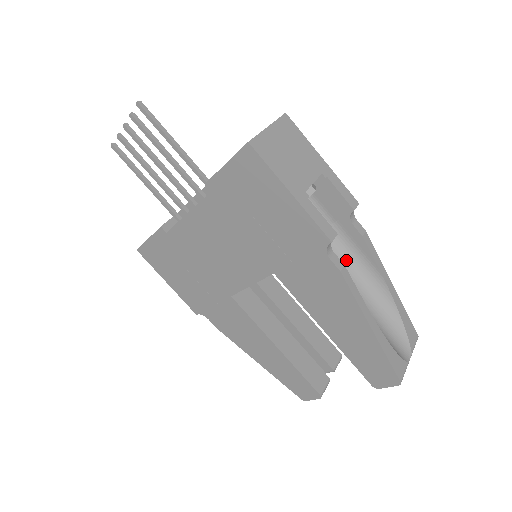
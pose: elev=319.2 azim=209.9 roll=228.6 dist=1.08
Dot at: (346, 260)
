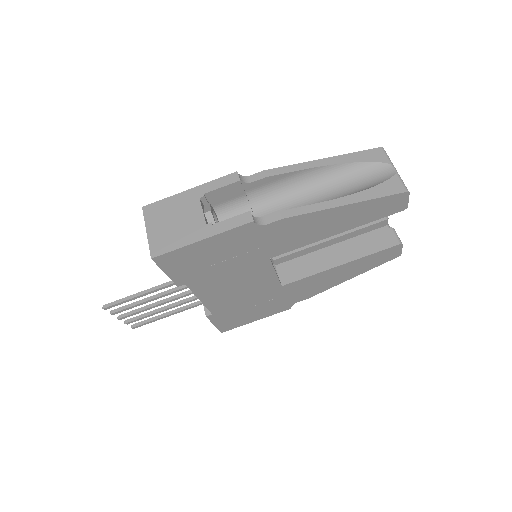
Dot at: (283, 194)
